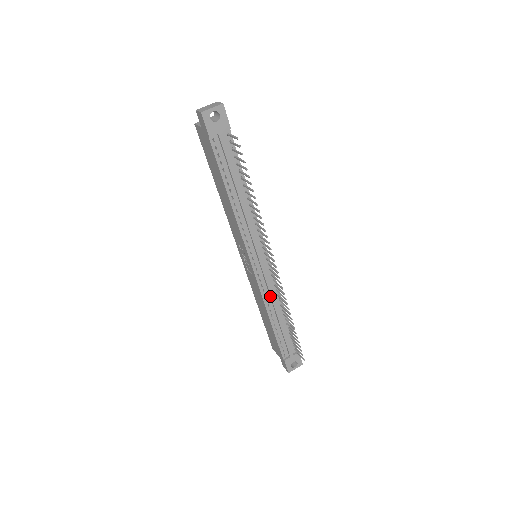
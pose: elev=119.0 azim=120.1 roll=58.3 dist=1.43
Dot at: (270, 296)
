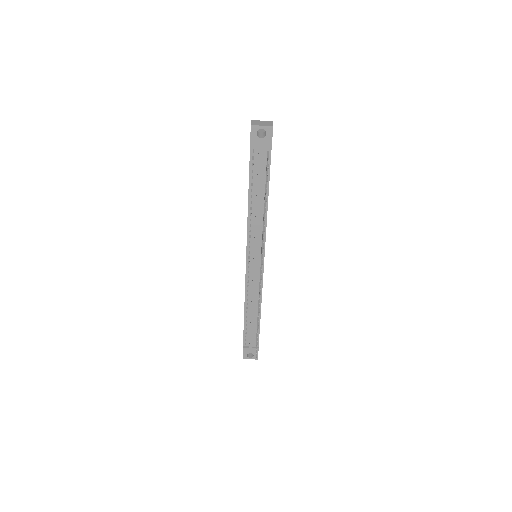
Dot at: (252, 293)
